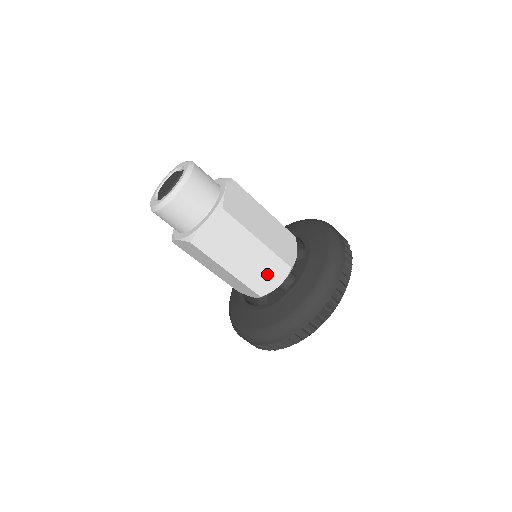
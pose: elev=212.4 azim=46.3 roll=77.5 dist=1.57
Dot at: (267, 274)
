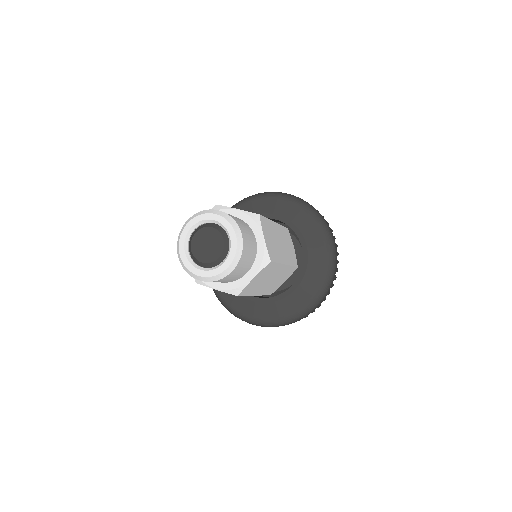
Dot at: (281, 280)
